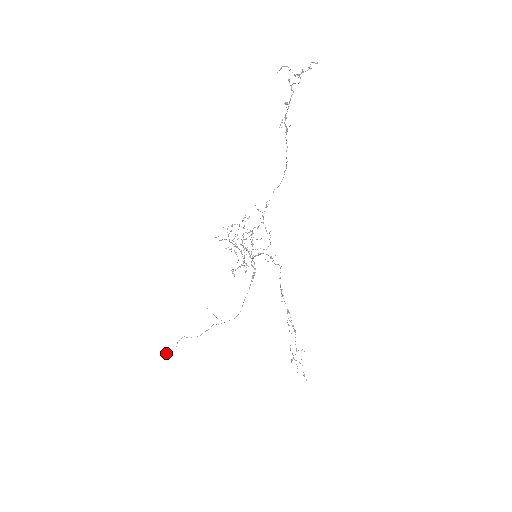
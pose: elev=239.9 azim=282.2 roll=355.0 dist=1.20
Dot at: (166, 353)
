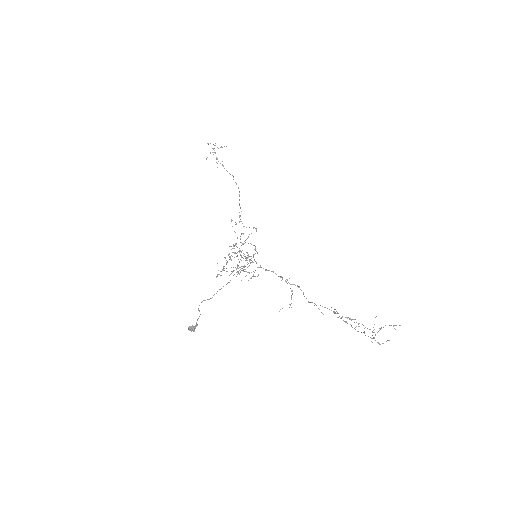
Dot at: (190, 326)
